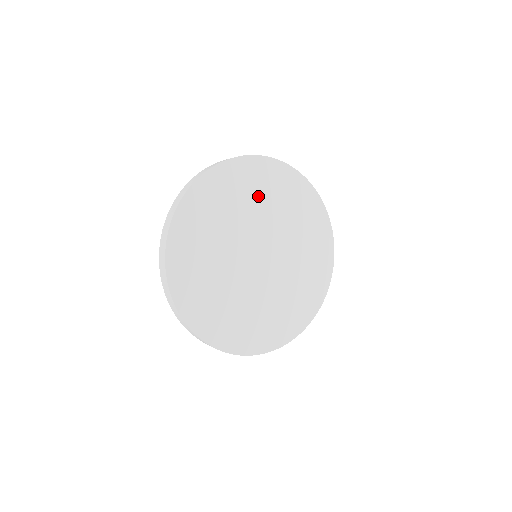
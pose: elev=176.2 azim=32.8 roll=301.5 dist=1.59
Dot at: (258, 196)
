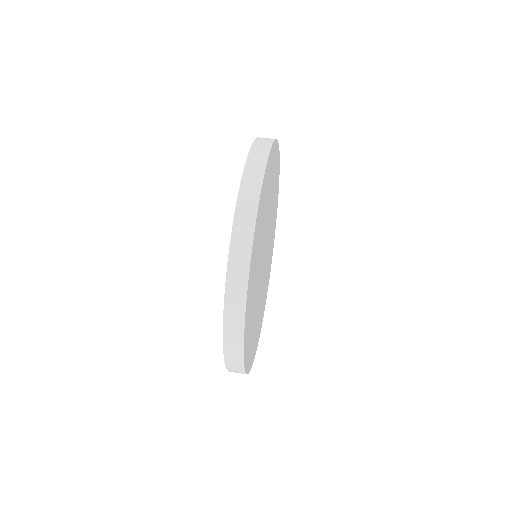
Dot at: (265, 206)
